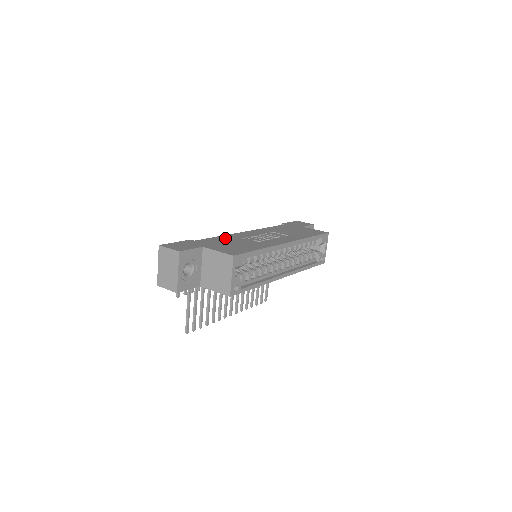
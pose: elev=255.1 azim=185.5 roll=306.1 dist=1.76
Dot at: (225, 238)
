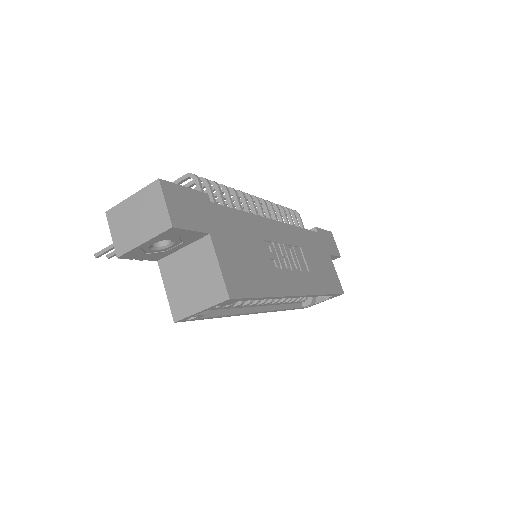
Dot at: (247, 225)
